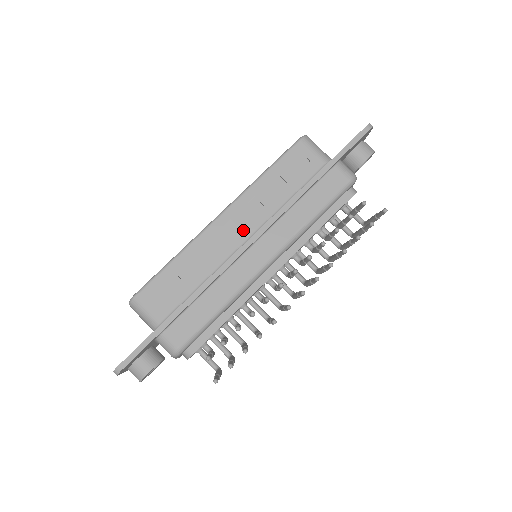
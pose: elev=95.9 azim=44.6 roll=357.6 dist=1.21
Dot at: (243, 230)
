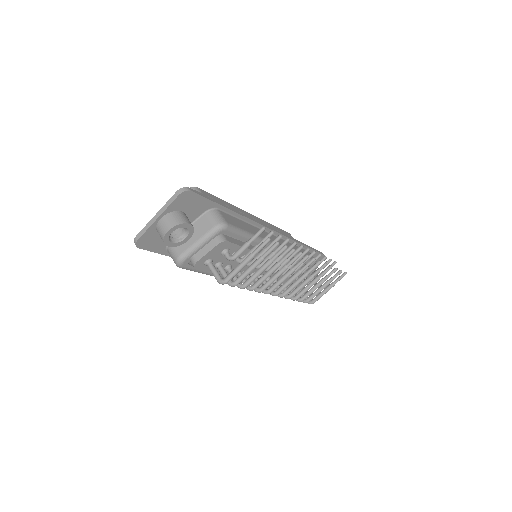
Dot at: occluded
